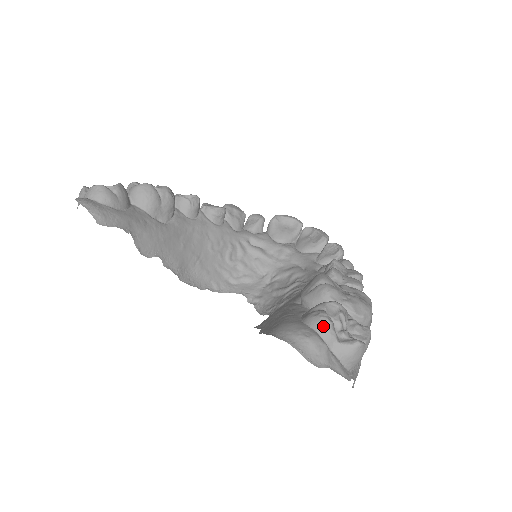
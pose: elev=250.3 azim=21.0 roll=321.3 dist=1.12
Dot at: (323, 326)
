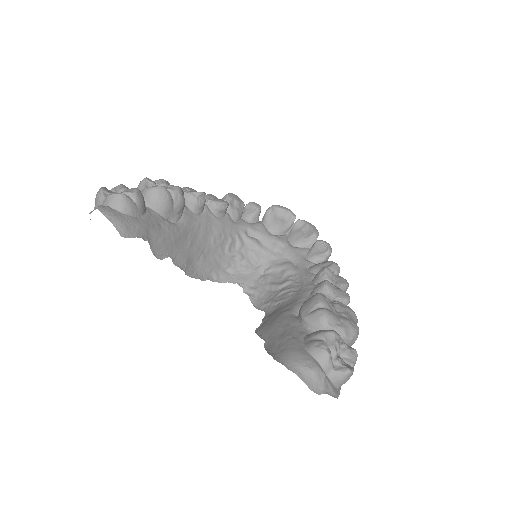
Dot at: (323, 357)
